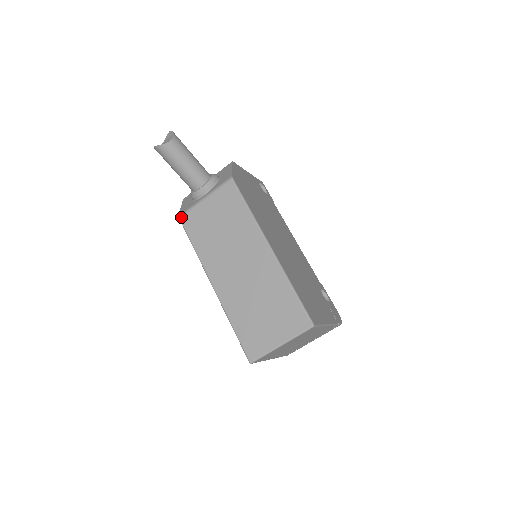
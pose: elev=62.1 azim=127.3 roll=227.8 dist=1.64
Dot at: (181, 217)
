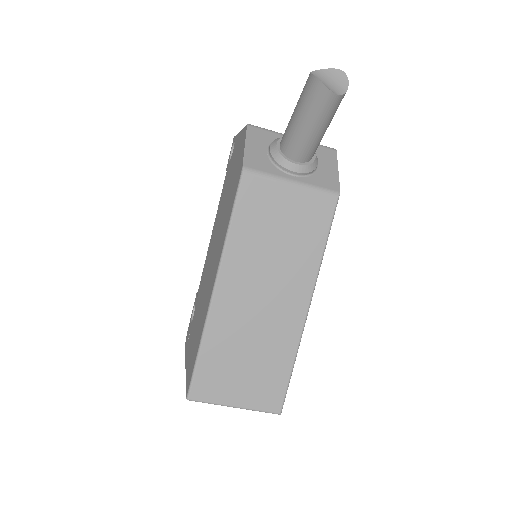
Dot at: (247, 173)
